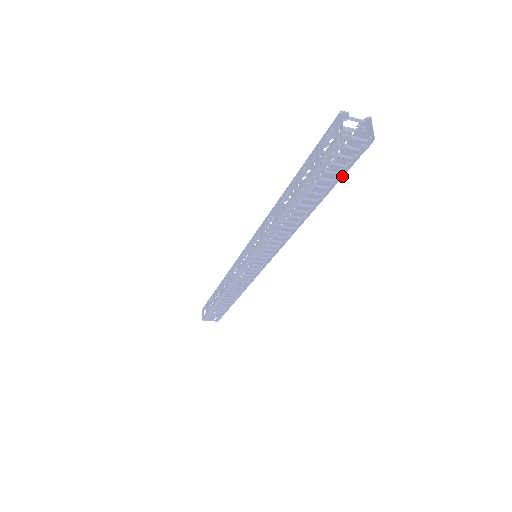
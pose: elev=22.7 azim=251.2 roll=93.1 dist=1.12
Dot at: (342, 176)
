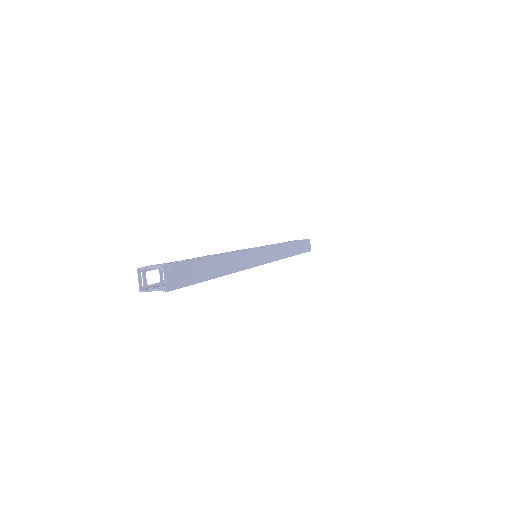
Dot at: occluded
